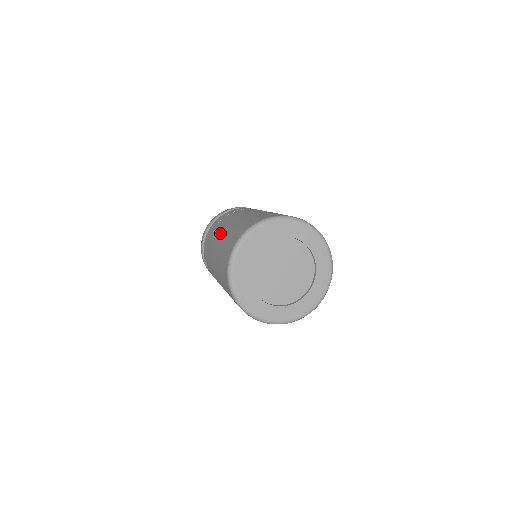
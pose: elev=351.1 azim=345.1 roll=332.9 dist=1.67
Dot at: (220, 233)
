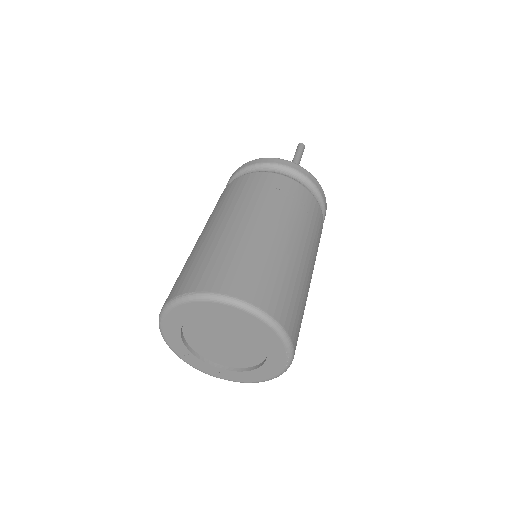
Dot at: (252, 220)
